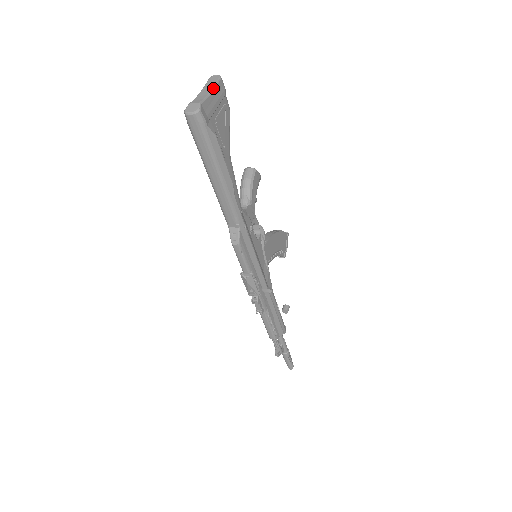
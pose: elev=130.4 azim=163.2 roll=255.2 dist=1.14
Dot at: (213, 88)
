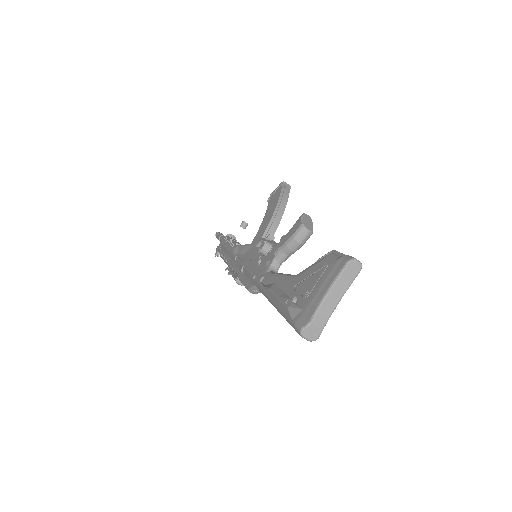
Dot at: occluded
